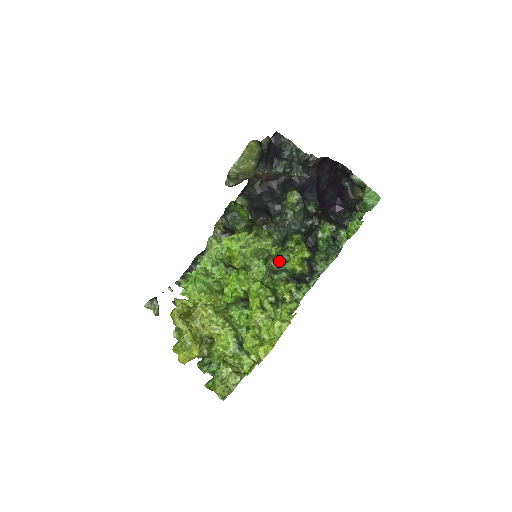
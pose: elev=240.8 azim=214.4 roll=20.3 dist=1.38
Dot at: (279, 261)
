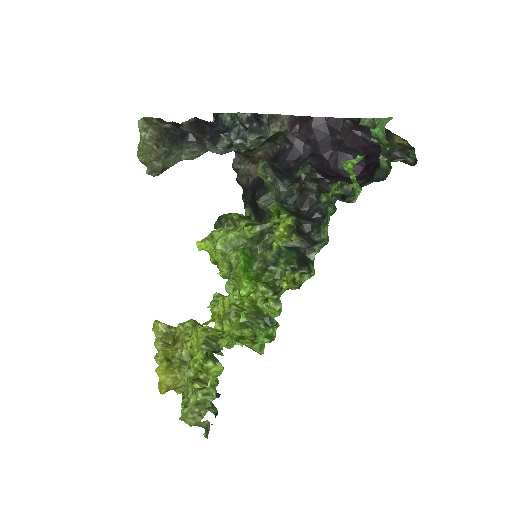
Dot at: (270, 247)
